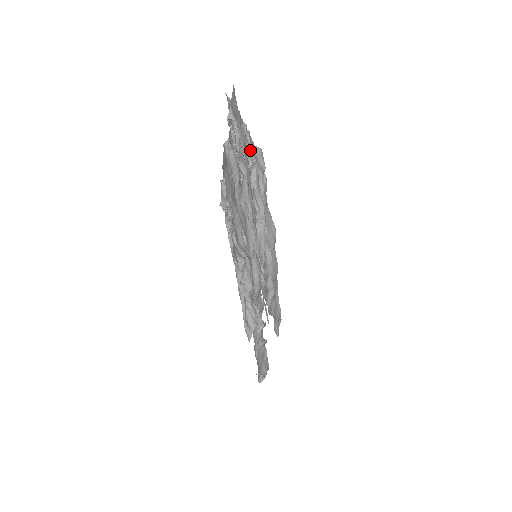
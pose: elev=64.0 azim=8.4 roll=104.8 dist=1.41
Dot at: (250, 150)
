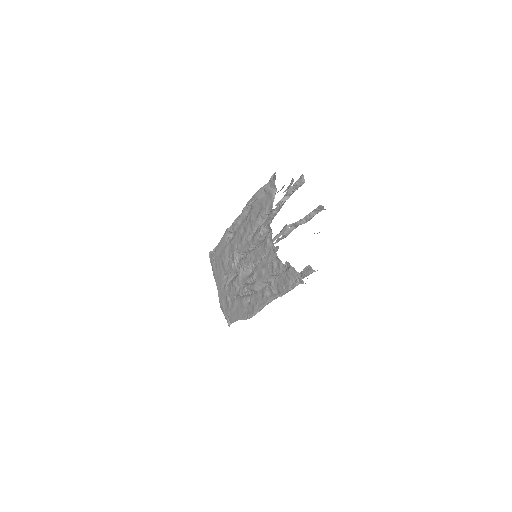
Dot at: occluded
